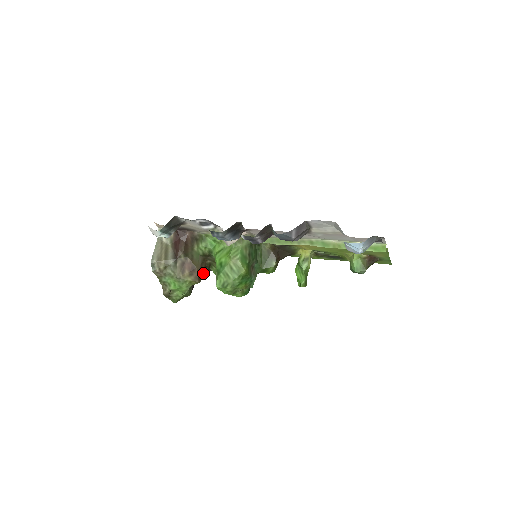
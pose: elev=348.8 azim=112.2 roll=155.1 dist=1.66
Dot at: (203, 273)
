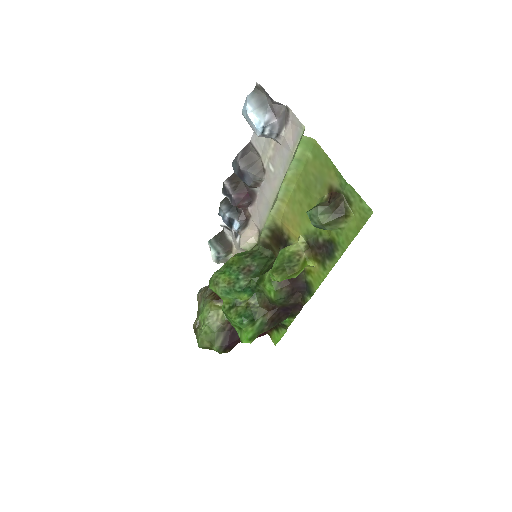
Dot at: occluded
